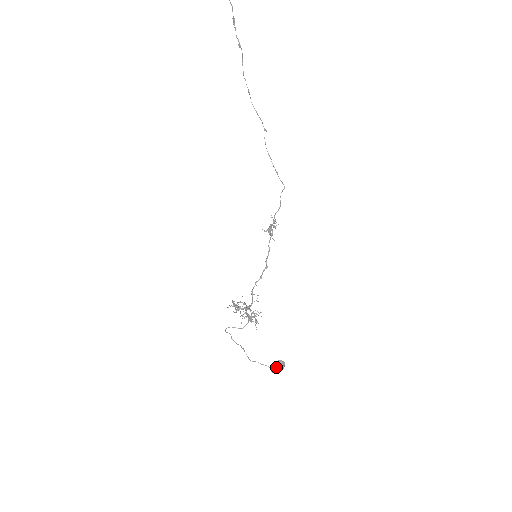
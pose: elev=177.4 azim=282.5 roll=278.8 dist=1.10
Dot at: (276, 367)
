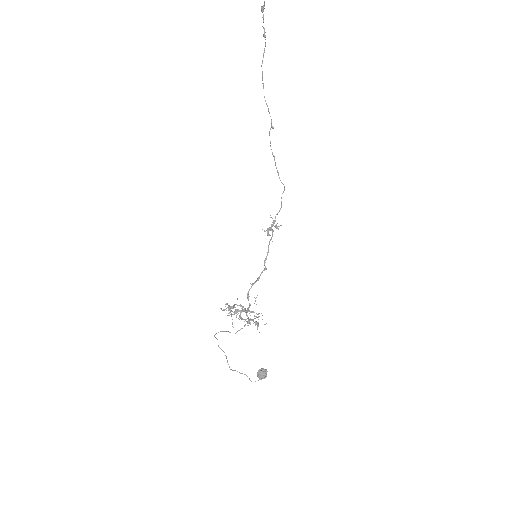
Dot at: (259, 376)
